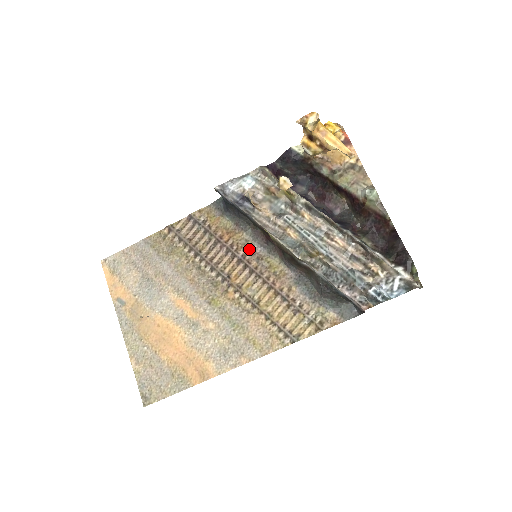
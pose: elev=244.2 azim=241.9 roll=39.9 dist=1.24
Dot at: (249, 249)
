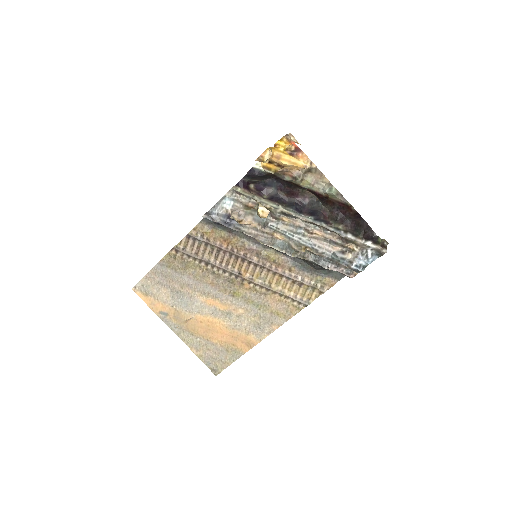
Dot at: (247, 249)
